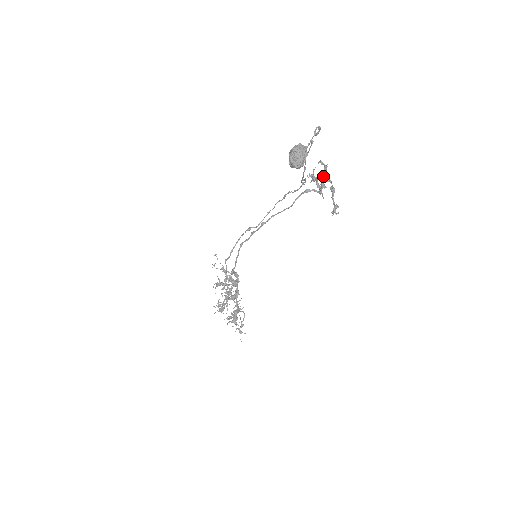
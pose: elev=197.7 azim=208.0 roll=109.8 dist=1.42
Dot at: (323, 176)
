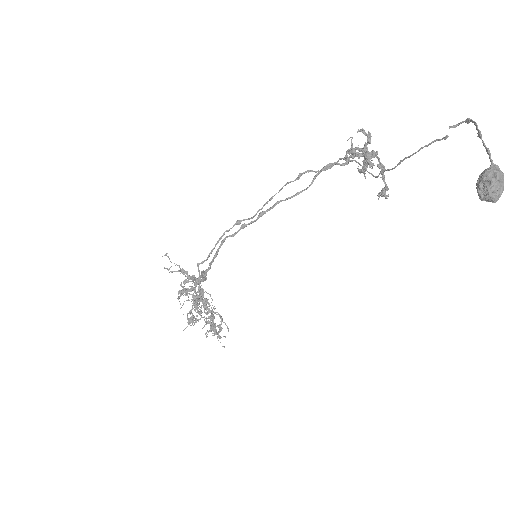
Dot at: (367, 150)
